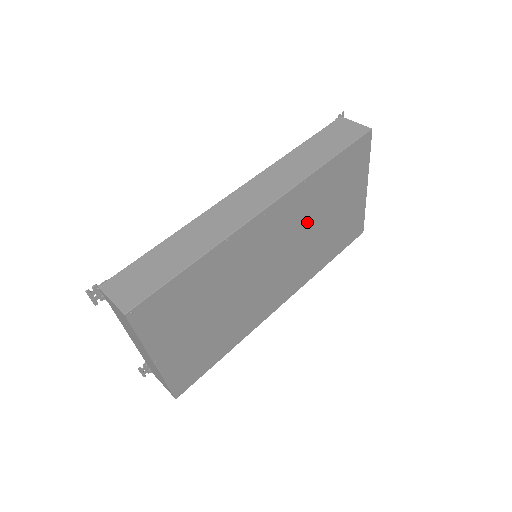
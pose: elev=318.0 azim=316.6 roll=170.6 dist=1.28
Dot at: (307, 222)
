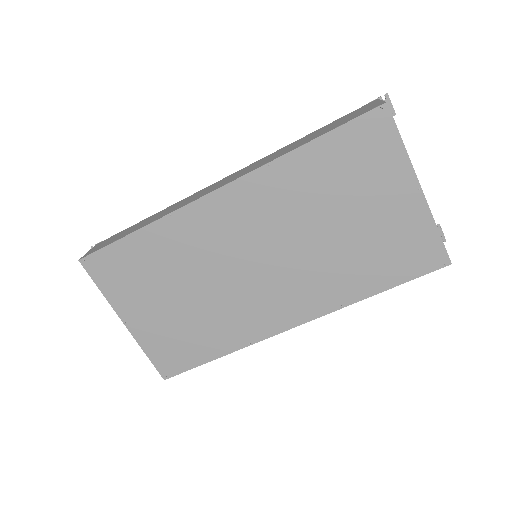
Dot at: (299, 220)
